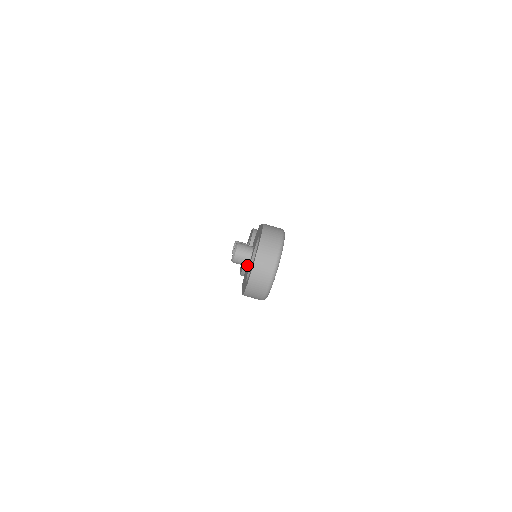
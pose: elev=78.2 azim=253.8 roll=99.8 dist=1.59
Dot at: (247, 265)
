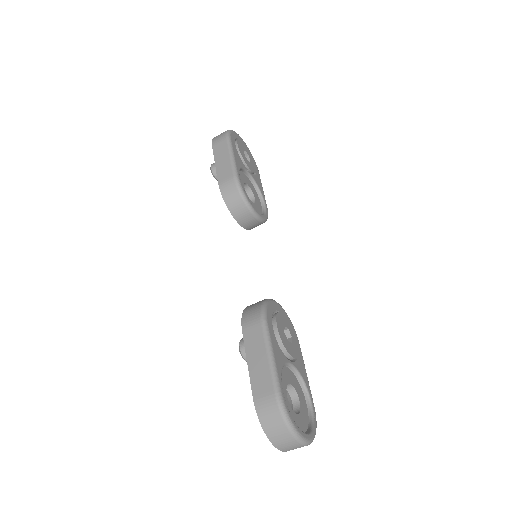
Dot at: occluded
